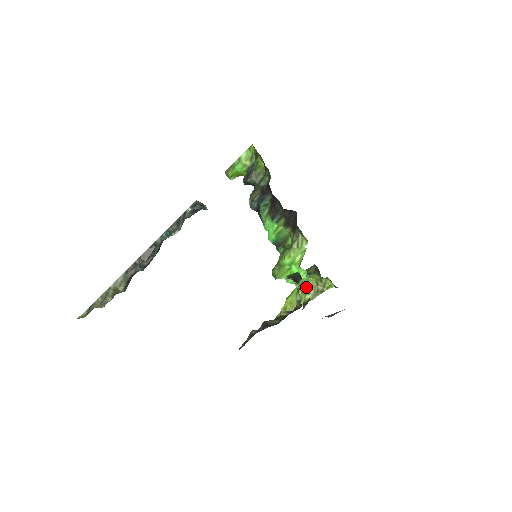
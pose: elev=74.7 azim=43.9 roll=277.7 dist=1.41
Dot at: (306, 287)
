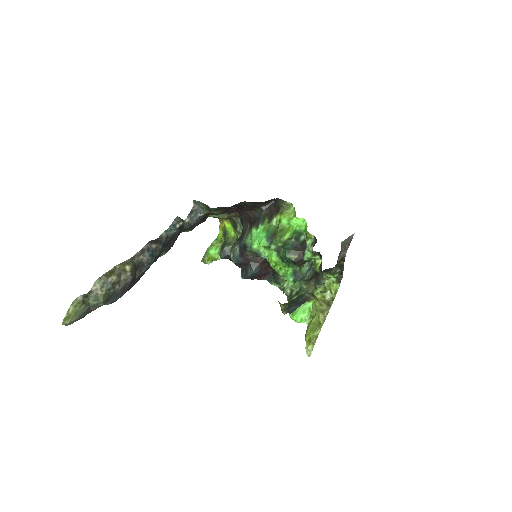
Dot at: (316, 305)
